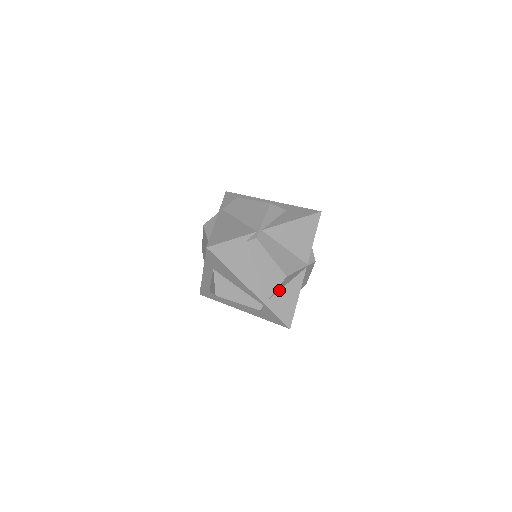
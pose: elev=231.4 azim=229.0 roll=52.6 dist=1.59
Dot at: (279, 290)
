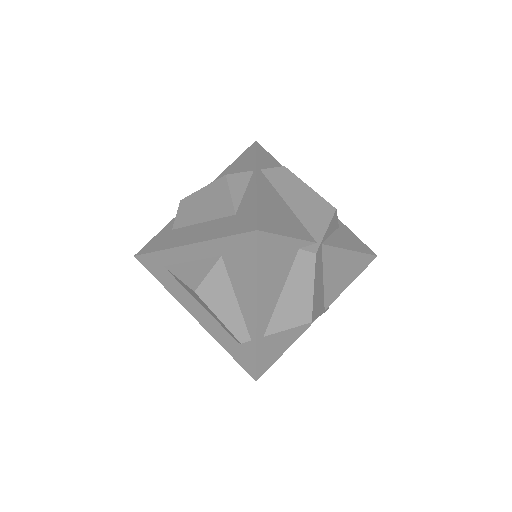
Dot at: occluded
